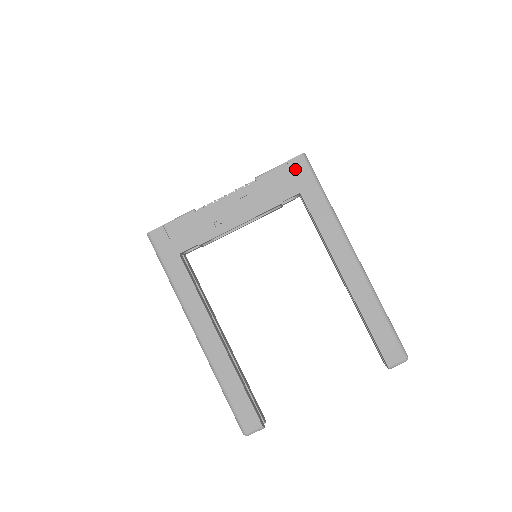
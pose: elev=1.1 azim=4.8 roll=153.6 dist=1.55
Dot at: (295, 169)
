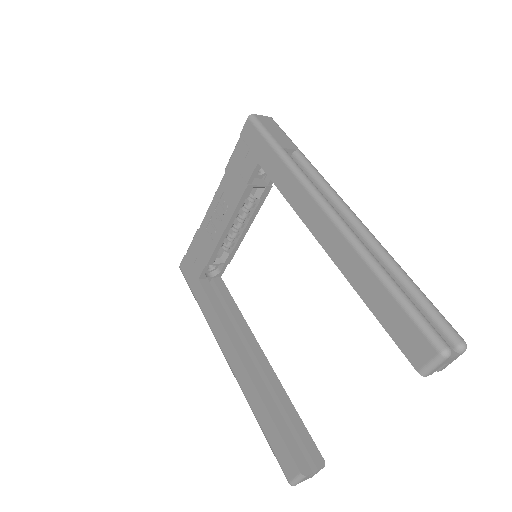
Dot at: (247, 139)
